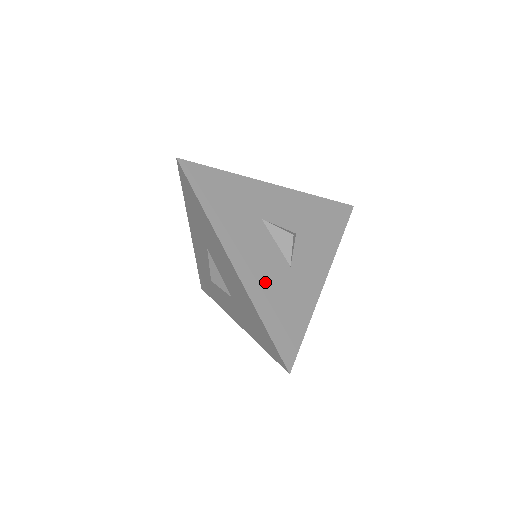
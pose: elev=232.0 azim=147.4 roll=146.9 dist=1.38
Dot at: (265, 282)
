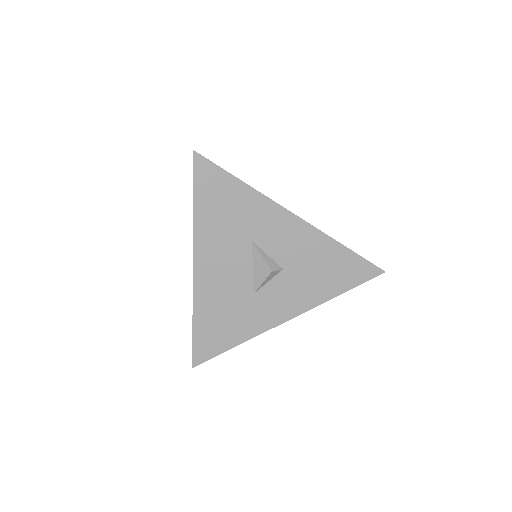
Dot at: (217, 294)
